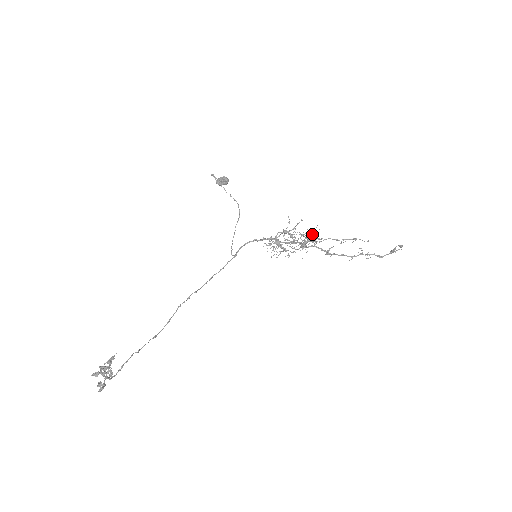
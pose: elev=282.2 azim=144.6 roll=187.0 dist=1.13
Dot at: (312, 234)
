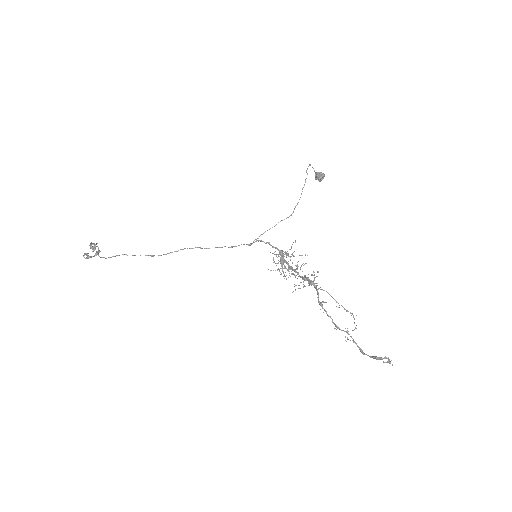
Dot at: occluded
